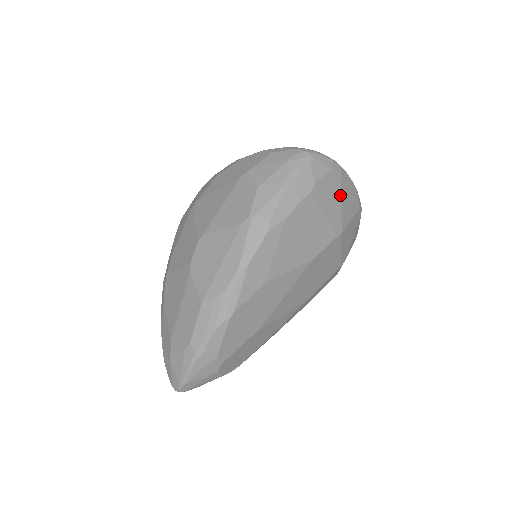
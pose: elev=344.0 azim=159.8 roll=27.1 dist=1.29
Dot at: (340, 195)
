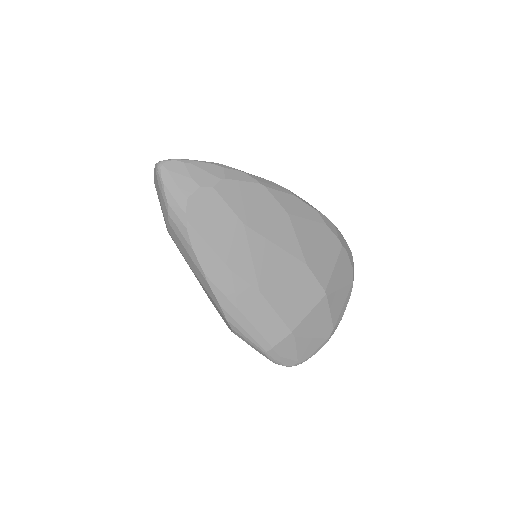
Dot at: (343, 286)
